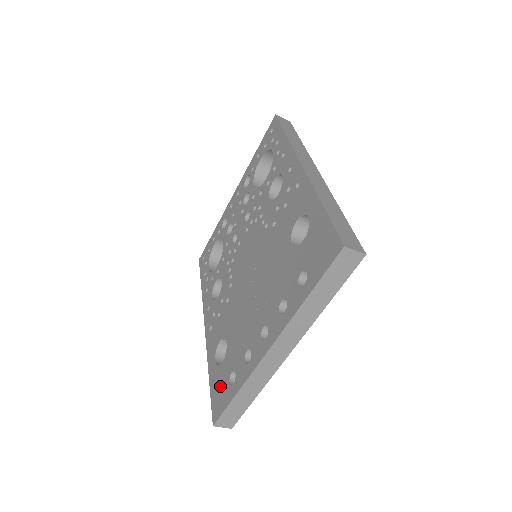
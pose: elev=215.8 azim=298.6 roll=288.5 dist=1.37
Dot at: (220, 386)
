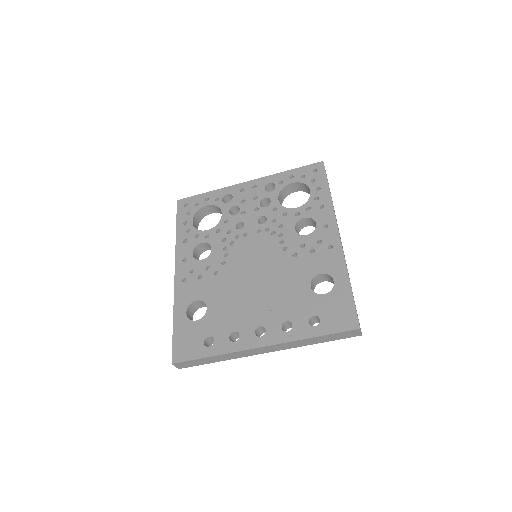
Dot at: (190, 338)
